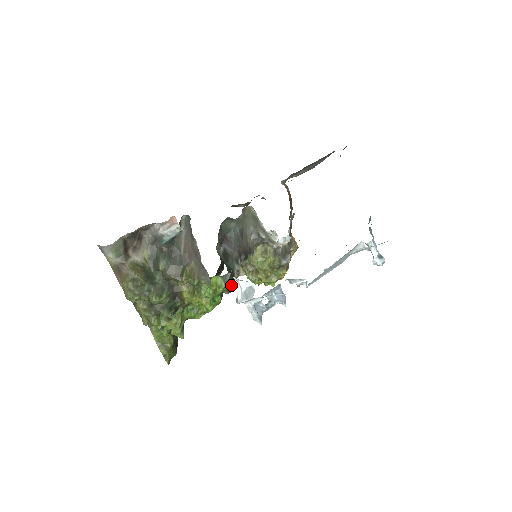
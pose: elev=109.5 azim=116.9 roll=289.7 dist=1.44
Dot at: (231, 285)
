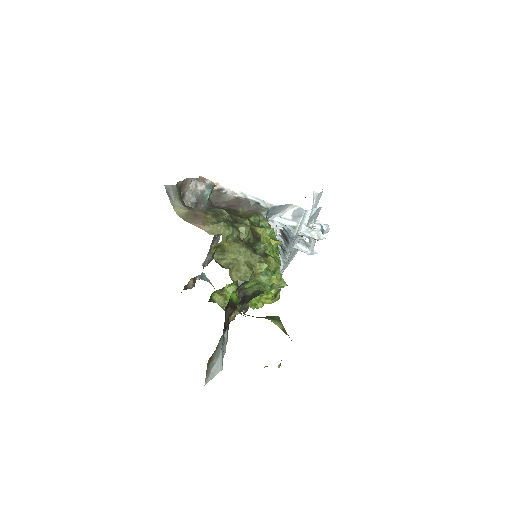
Dot at: occluded
